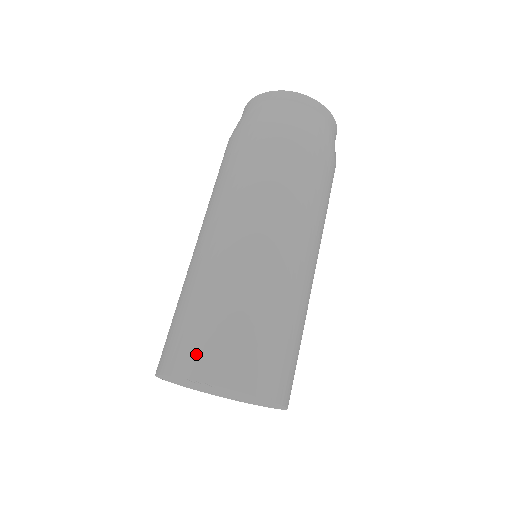
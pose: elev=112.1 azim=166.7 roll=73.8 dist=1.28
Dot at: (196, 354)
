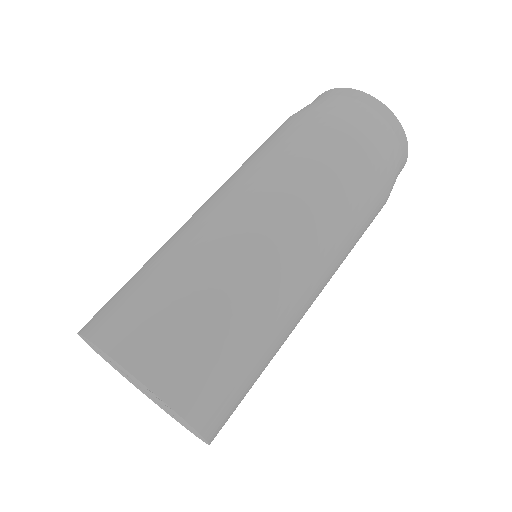
Dot at: (180, 368)
